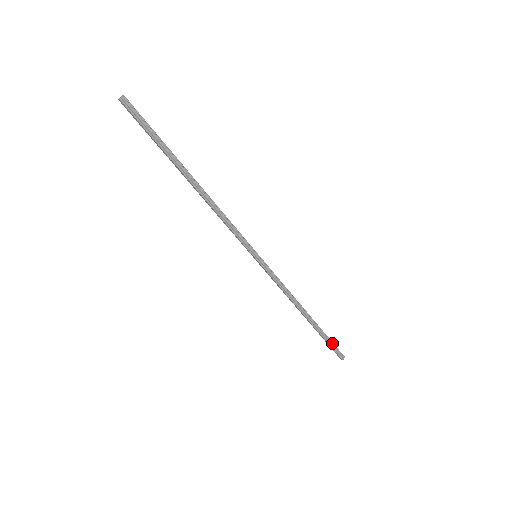
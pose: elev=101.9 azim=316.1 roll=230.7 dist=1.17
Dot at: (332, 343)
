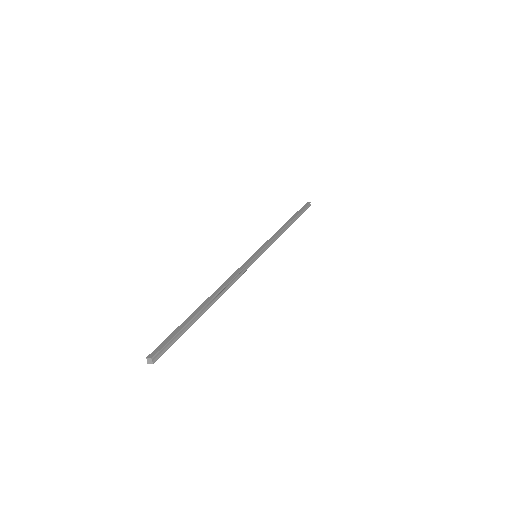
Dot at: (303, 210)
